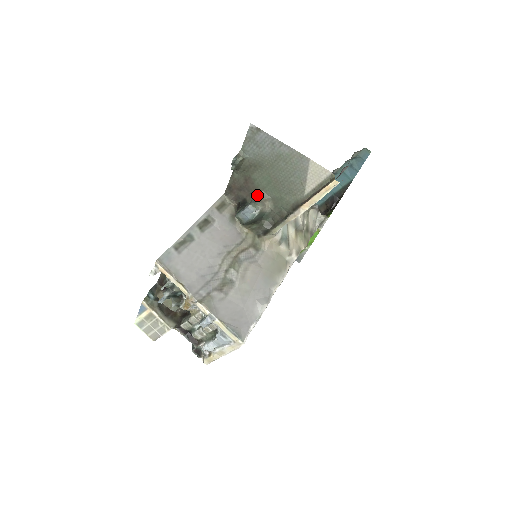
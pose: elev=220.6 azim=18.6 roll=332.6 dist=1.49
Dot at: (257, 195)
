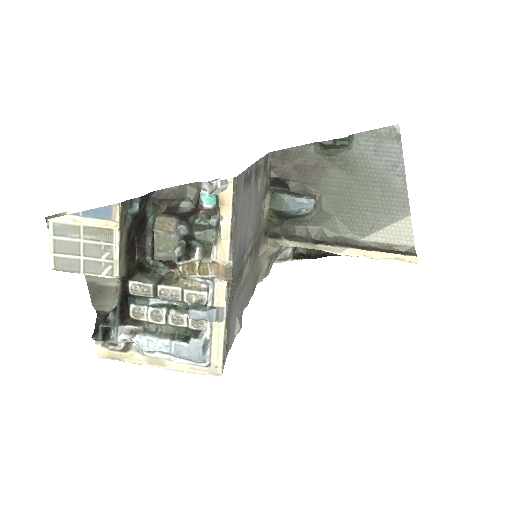
Dot at: (311, 192)
